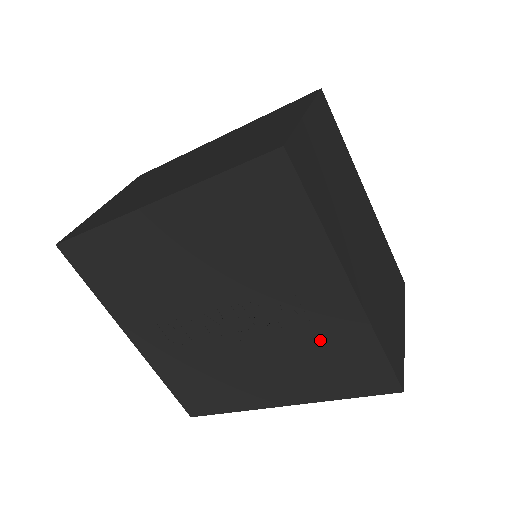
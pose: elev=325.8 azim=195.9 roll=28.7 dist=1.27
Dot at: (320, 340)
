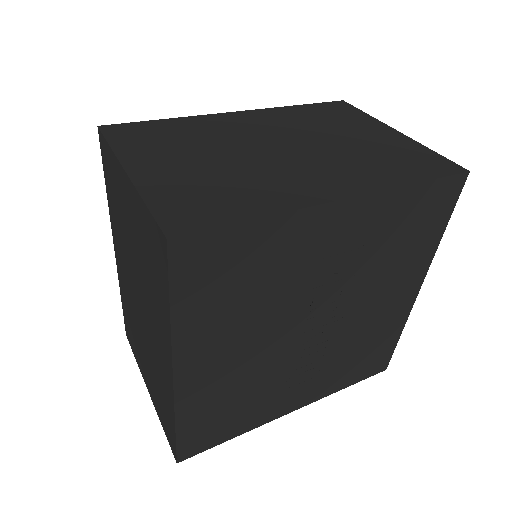
Dot at: (380, 243)
